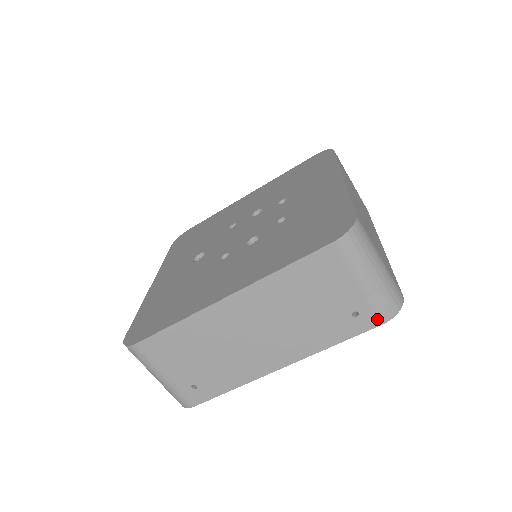
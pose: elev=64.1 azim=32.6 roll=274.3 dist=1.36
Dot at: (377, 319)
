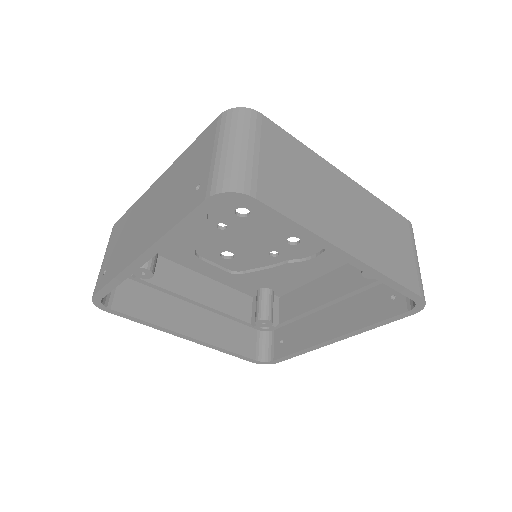
Dot at: (206, 193)
